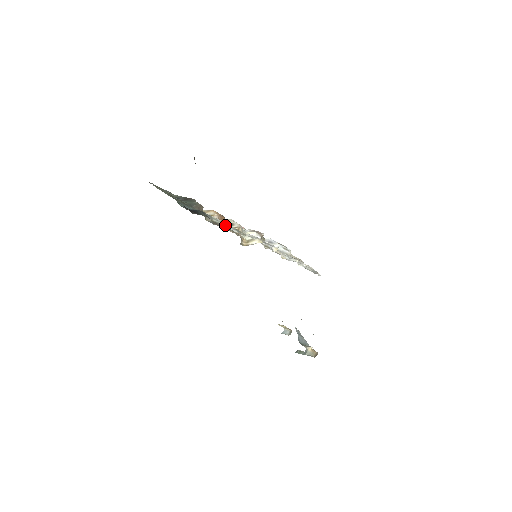
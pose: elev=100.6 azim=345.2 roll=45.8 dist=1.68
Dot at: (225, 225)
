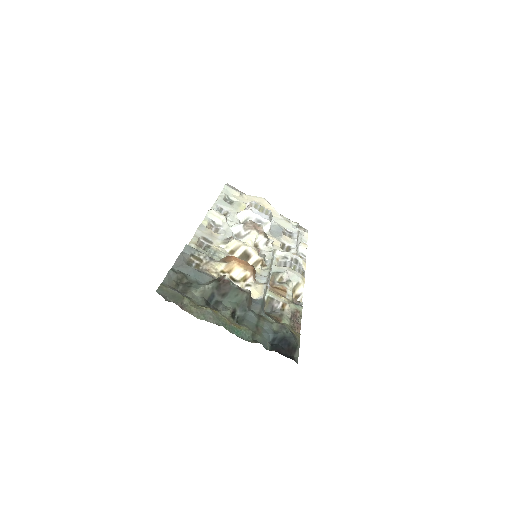
Dot at: (266, 285)
